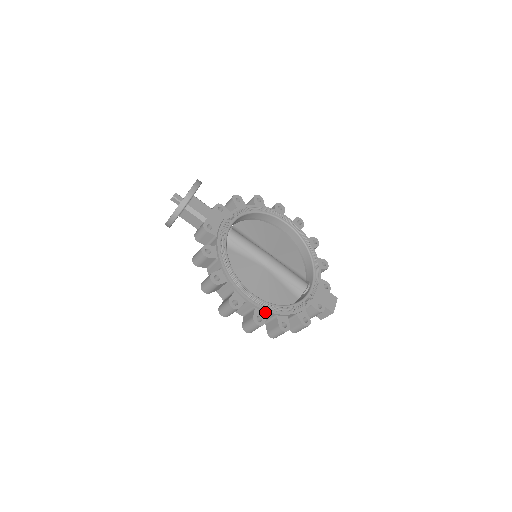
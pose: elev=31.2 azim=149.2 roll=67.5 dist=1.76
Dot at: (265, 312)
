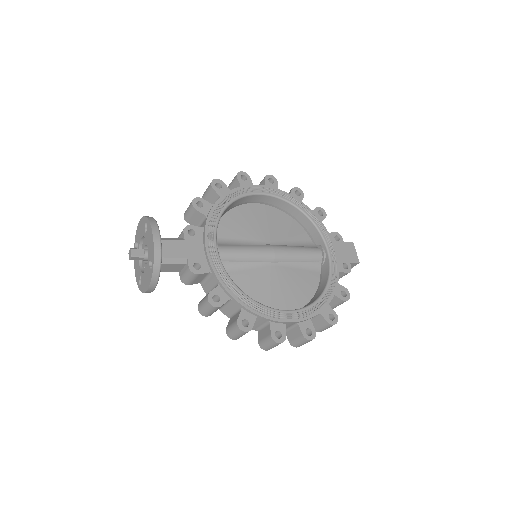
Dot at: (308, 319)
